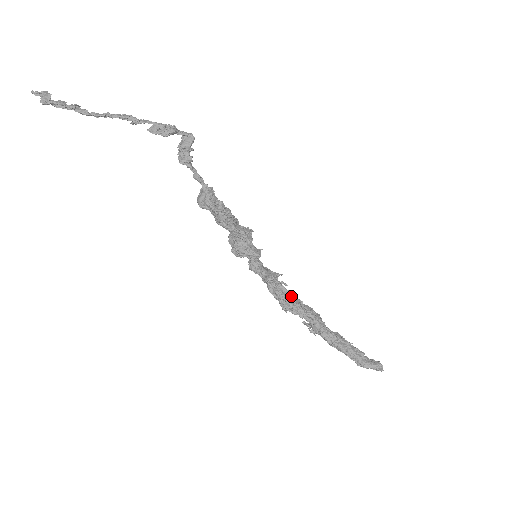
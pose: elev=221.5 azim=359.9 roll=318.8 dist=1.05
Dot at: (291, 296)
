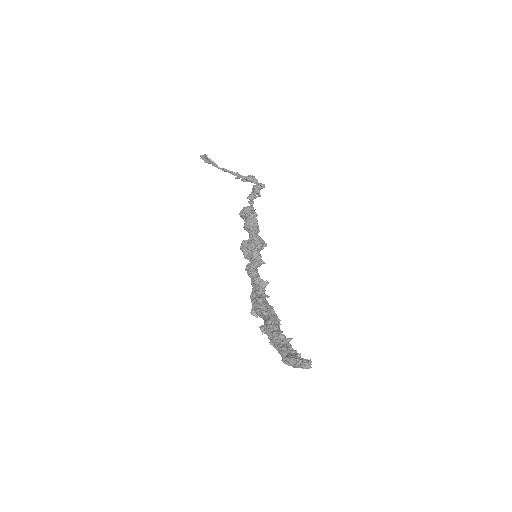
Dot at: occluded
